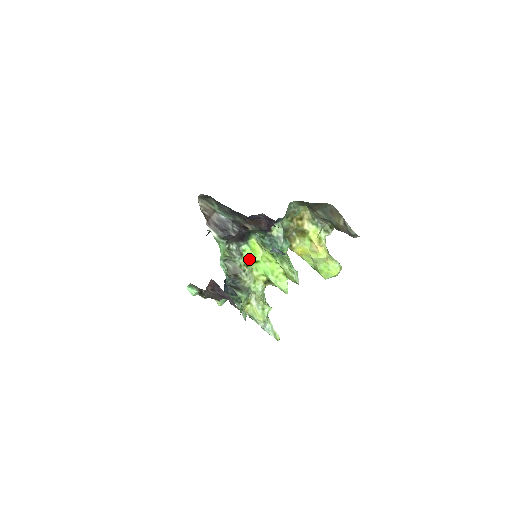
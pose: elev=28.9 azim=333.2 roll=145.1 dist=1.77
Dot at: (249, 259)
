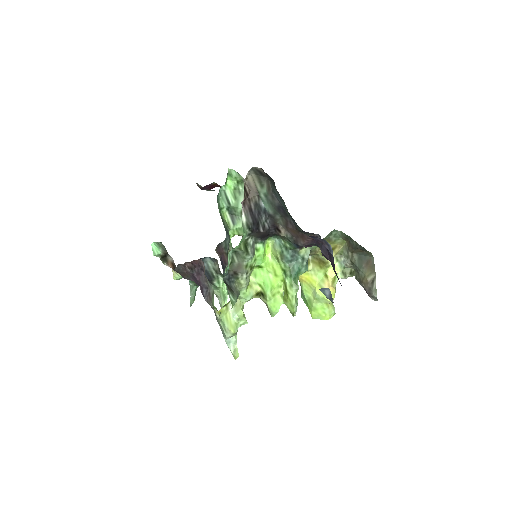
Dot at: (256, 261)
